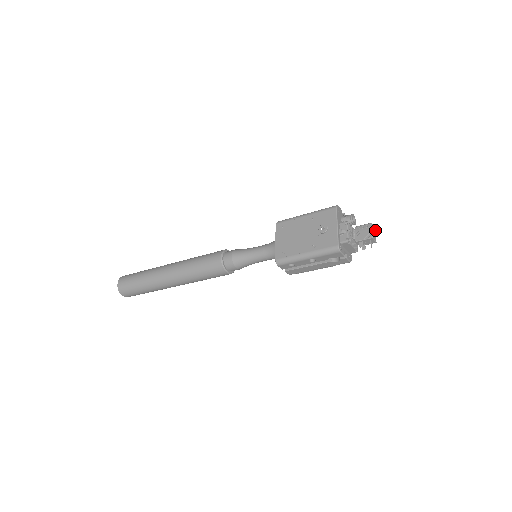
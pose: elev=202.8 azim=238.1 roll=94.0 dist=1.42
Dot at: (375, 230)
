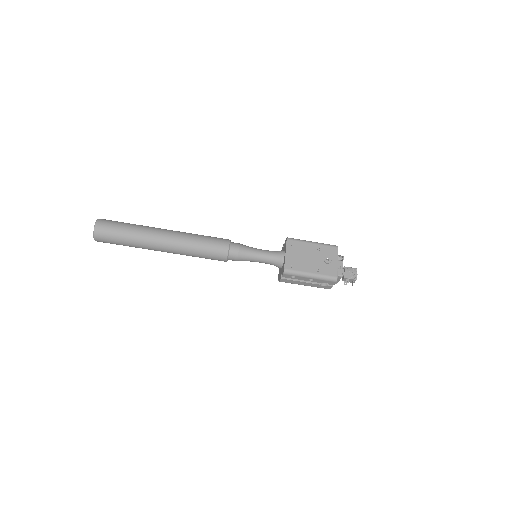
Dot at: (357, 274)
